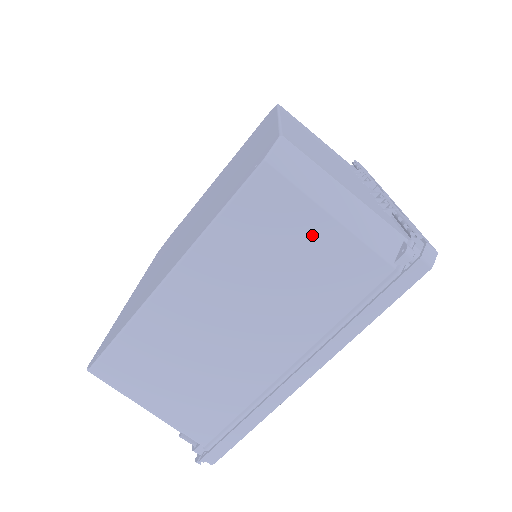
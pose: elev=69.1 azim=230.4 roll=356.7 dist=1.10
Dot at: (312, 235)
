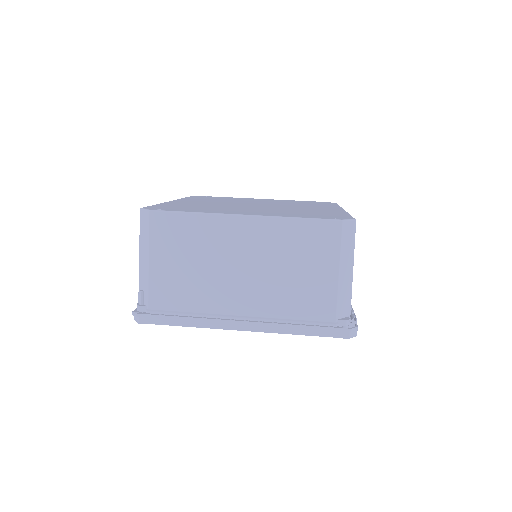
Dot at: (323, 270)
